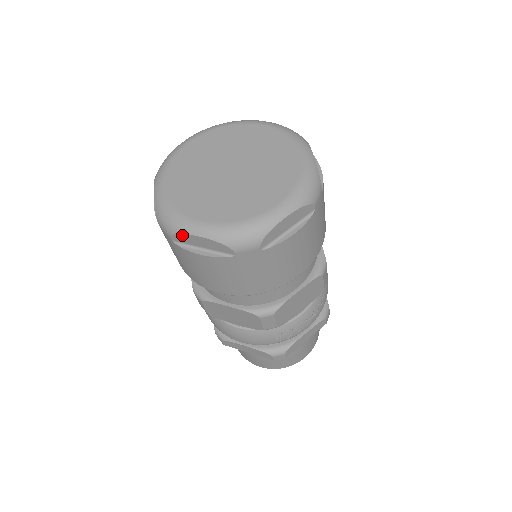
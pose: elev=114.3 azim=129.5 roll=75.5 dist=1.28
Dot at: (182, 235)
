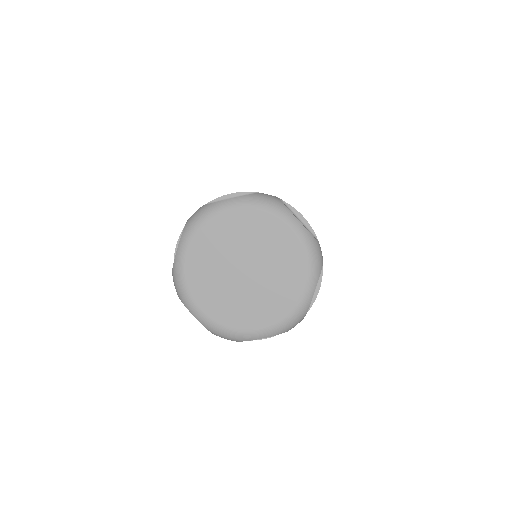
Dot at: (184, 304)
